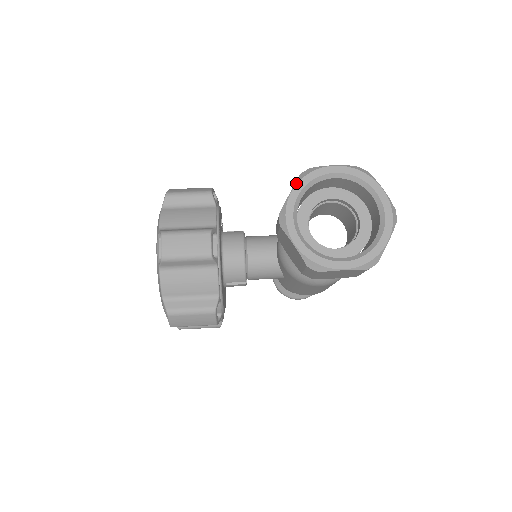
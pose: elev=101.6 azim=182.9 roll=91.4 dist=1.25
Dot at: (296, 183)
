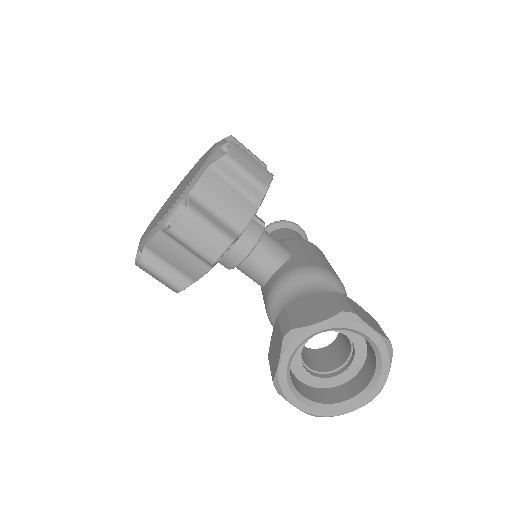
Dot at: (330, 320)
